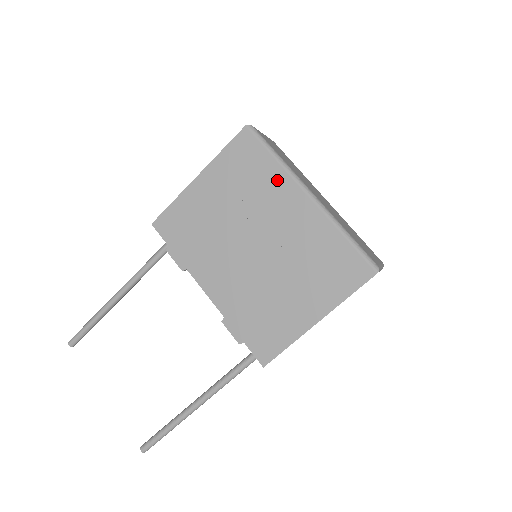
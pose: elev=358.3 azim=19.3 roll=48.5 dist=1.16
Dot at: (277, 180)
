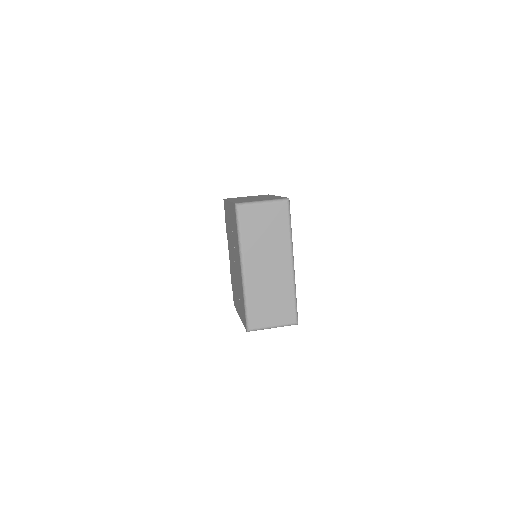
Dot at: (237, 246)
